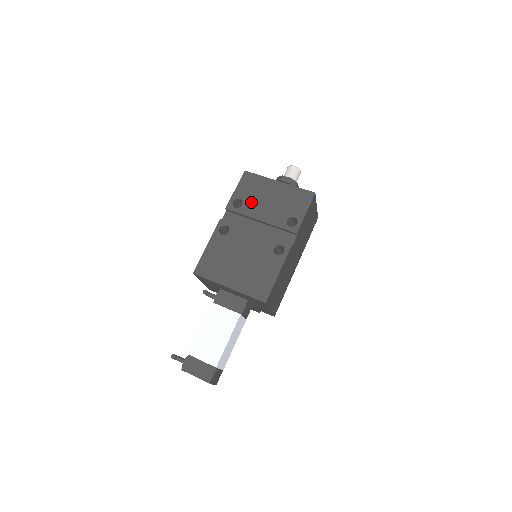
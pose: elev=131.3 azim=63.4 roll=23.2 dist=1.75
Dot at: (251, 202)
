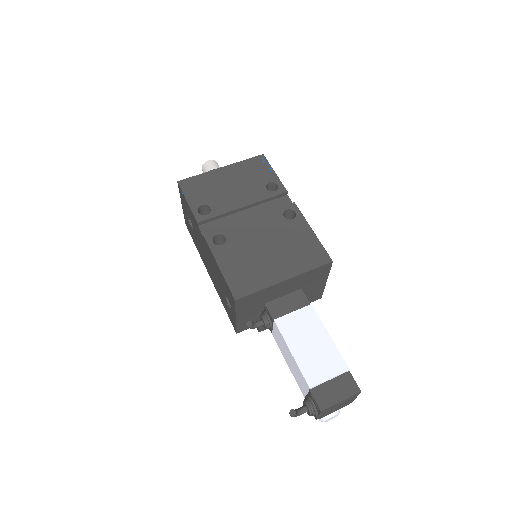
Dot at: (216, 199)
